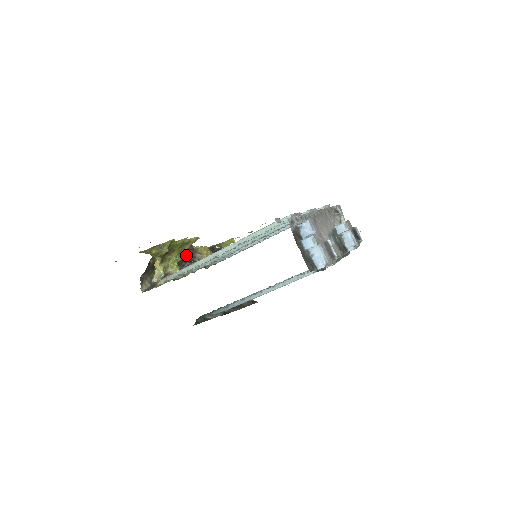
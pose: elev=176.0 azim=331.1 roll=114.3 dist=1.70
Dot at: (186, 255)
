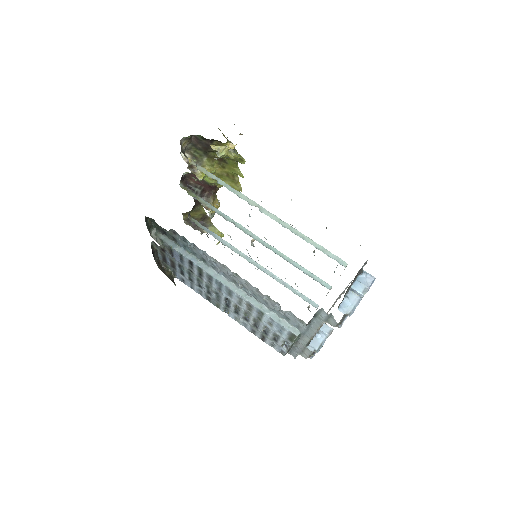
Dot at: (210, 186)
